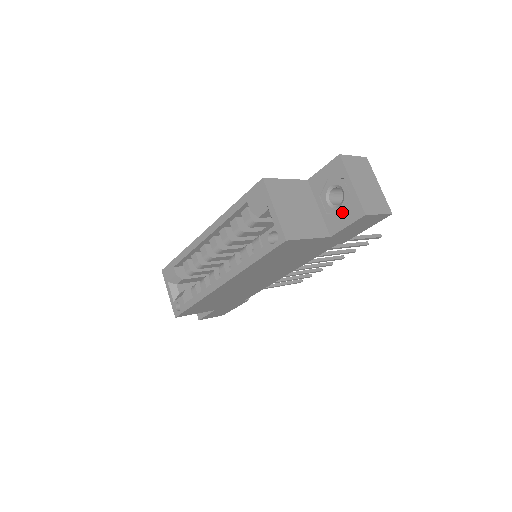
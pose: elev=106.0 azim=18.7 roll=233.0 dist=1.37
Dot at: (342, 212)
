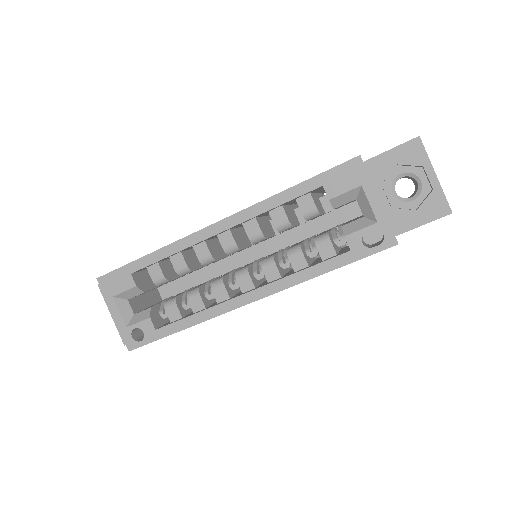
Dot at: (416, 207)
